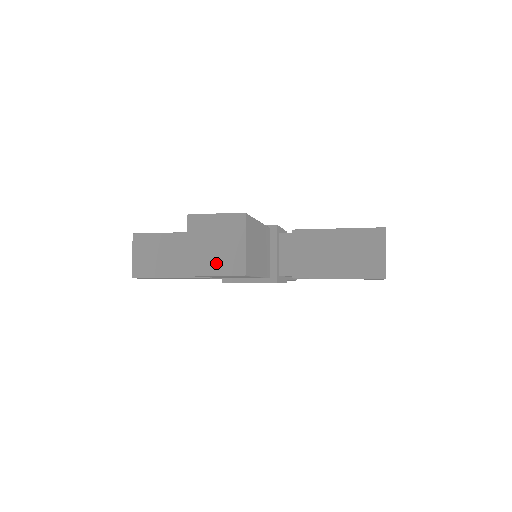
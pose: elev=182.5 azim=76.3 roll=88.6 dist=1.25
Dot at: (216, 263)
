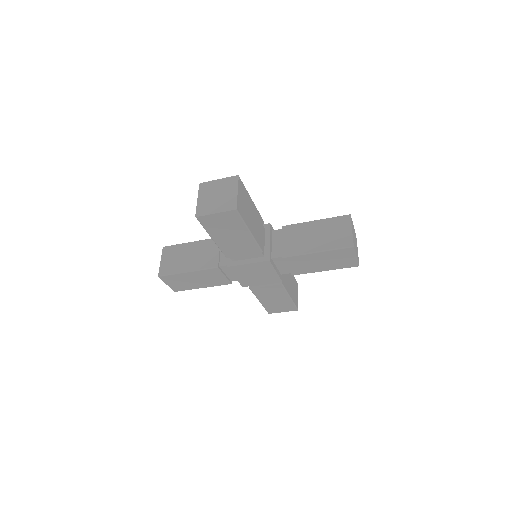
Dot at: (217, 206)
